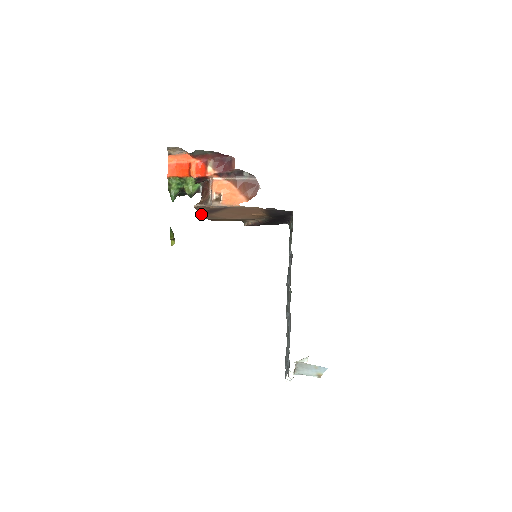
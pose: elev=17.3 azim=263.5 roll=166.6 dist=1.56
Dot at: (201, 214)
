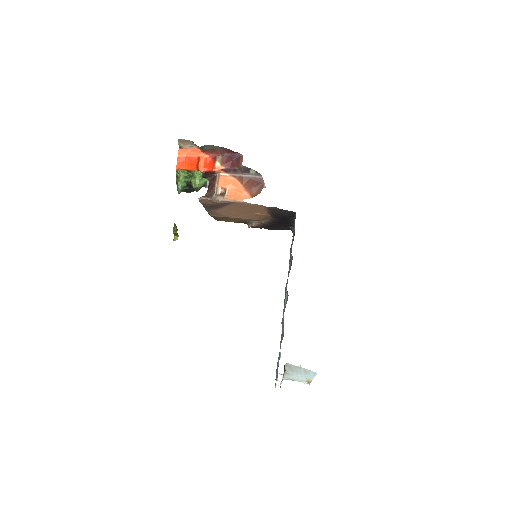
Dot at: (206, 209)
